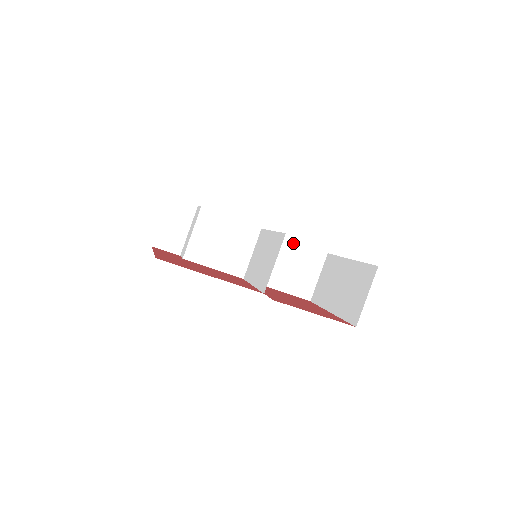
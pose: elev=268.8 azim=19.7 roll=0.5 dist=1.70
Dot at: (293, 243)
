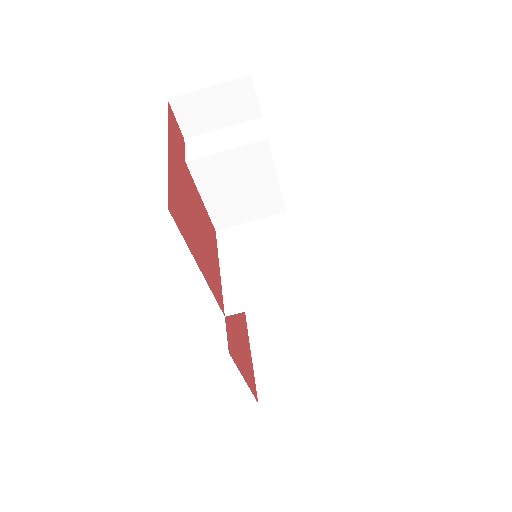
Dot at: occluded
